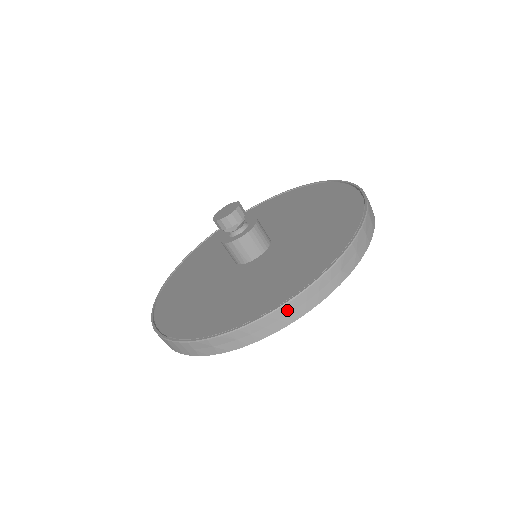
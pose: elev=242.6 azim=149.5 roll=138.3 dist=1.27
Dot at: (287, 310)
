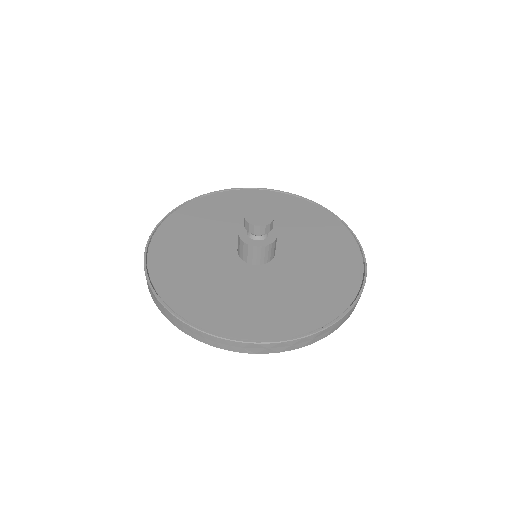
Dot at: (190, 329)
